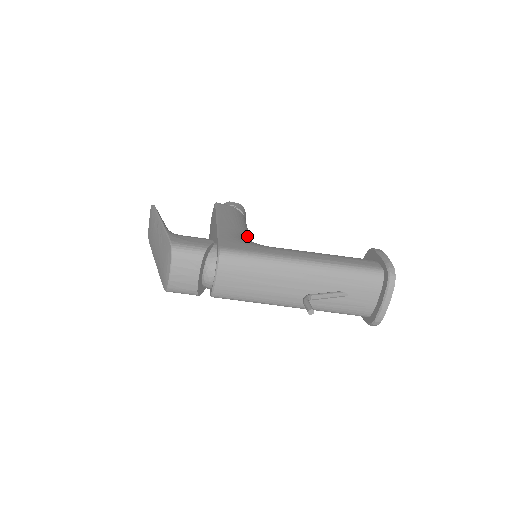
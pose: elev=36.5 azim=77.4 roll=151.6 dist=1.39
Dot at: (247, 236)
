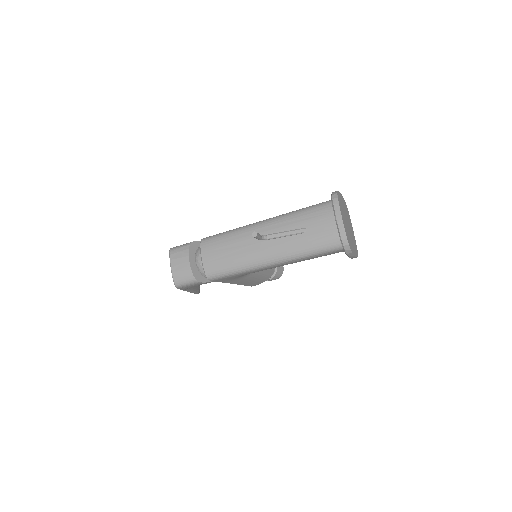
Dot at: occluded
